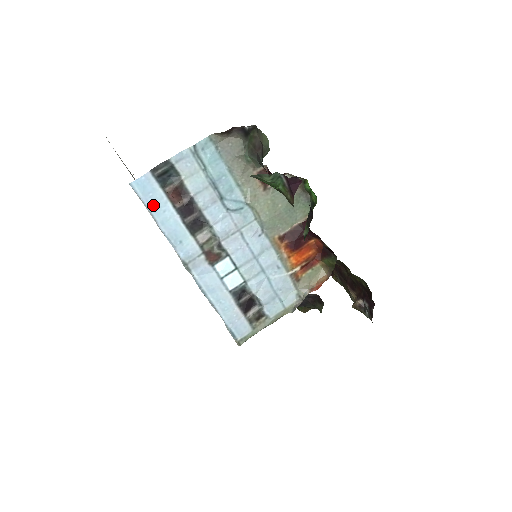
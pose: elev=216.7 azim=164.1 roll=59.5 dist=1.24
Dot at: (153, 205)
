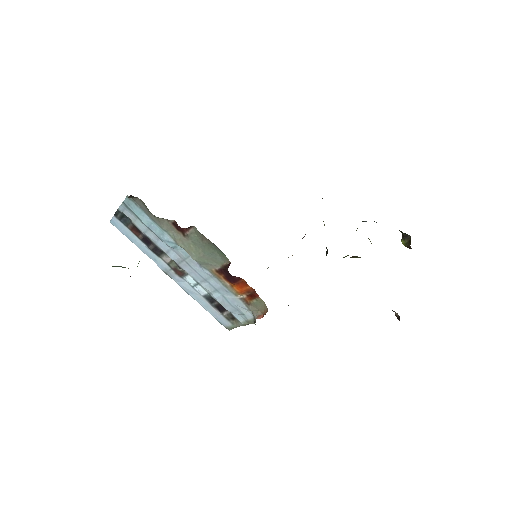
Dot at: (128, 236)
